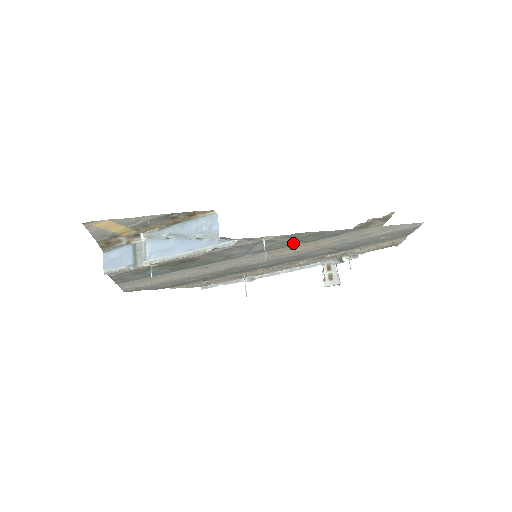
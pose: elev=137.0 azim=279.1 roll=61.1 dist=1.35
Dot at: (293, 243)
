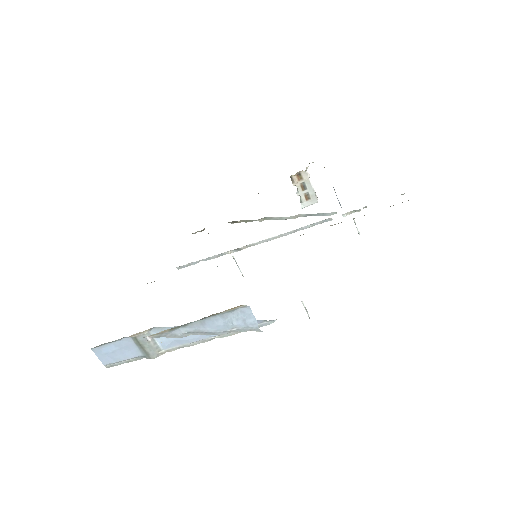
Dot at: occluded
